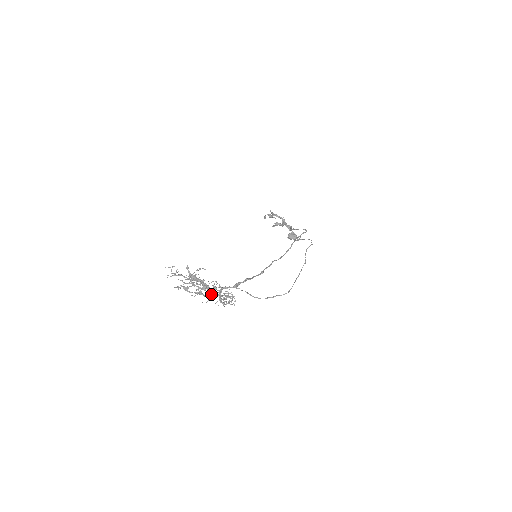
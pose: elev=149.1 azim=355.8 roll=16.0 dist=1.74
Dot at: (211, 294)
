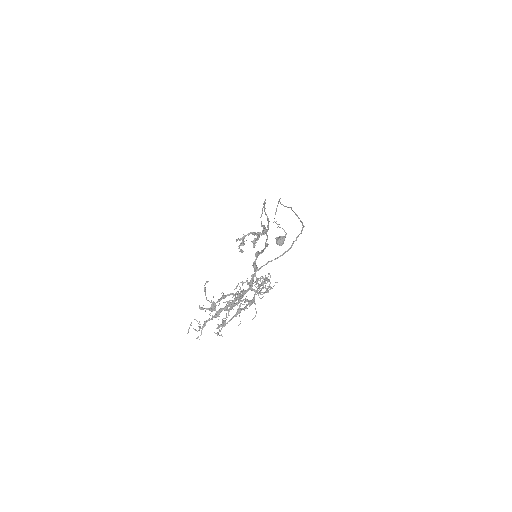
Dot at: (249, 302)
